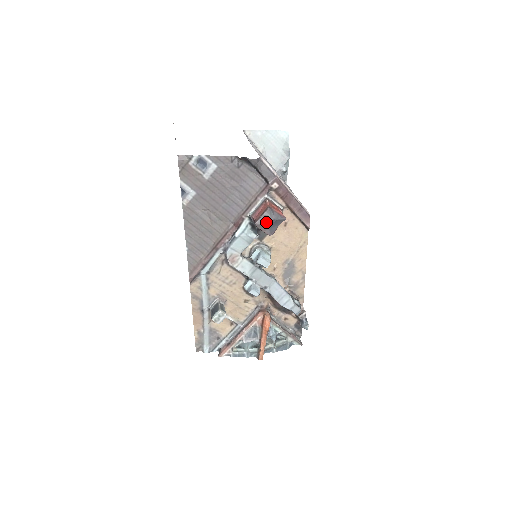
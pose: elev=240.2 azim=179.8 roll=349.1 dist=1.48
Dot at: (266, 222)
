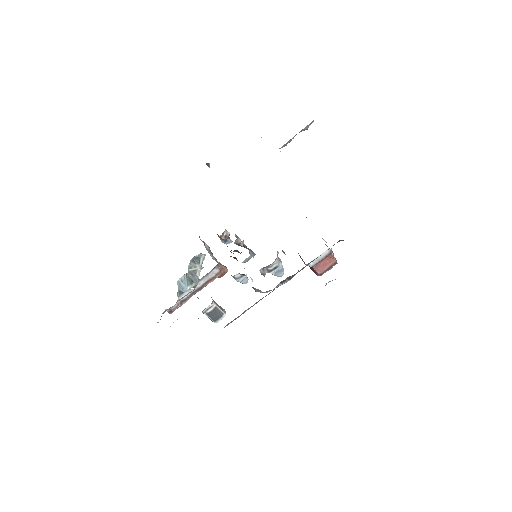
Dot at: occluded
